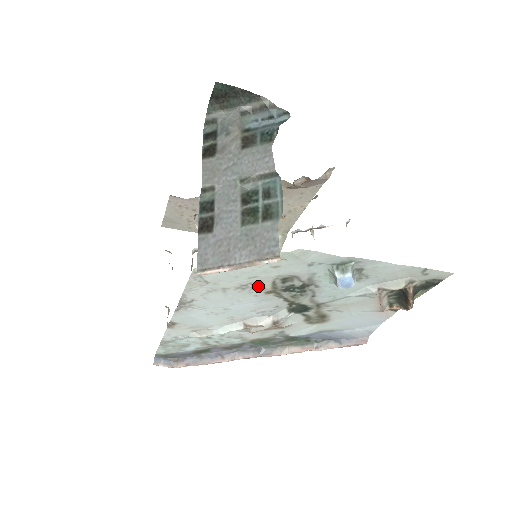
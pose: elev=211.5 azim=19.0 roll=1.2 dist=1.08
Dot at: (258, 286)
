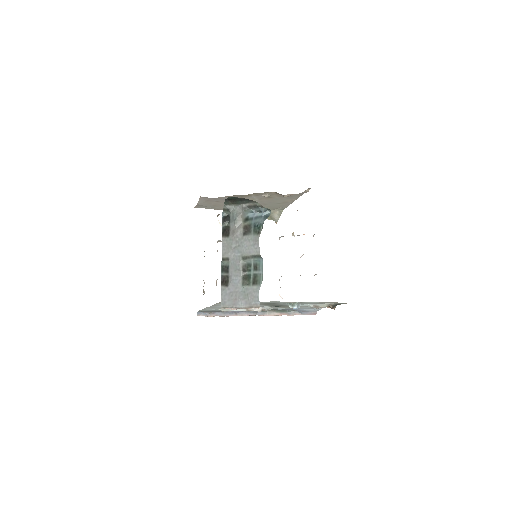
Dot at: occluded
